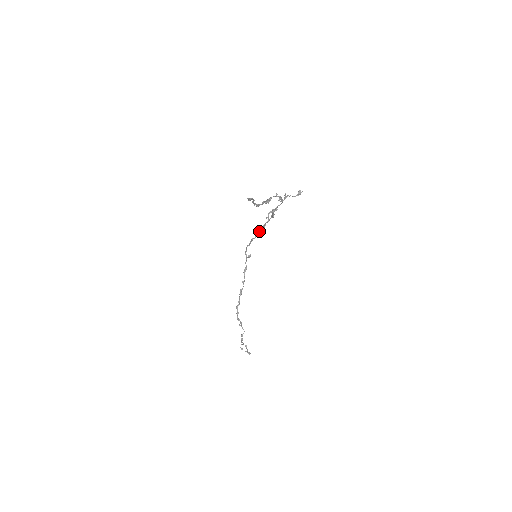
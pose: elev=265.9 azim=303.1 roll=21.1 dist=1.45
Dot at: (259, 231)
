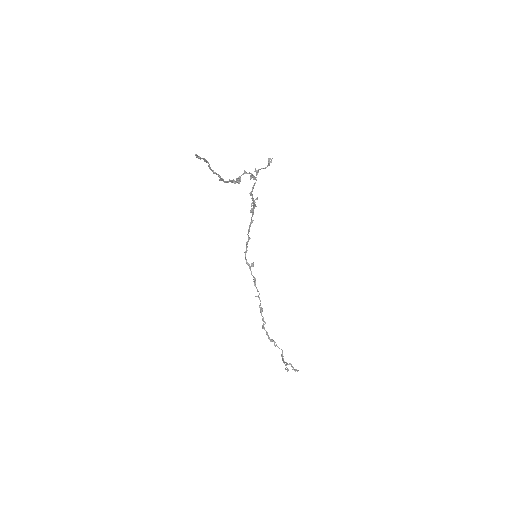
Dot at: (249, 230)
